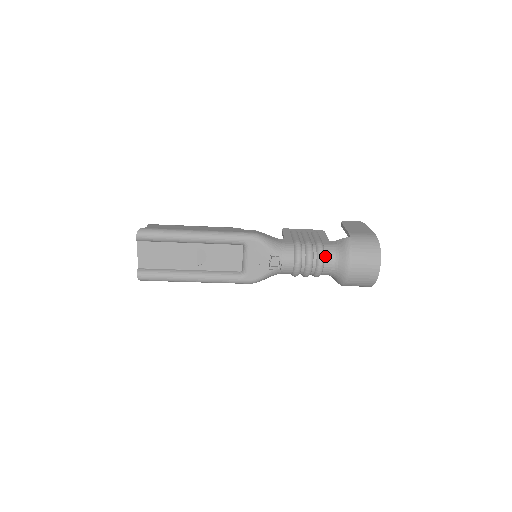
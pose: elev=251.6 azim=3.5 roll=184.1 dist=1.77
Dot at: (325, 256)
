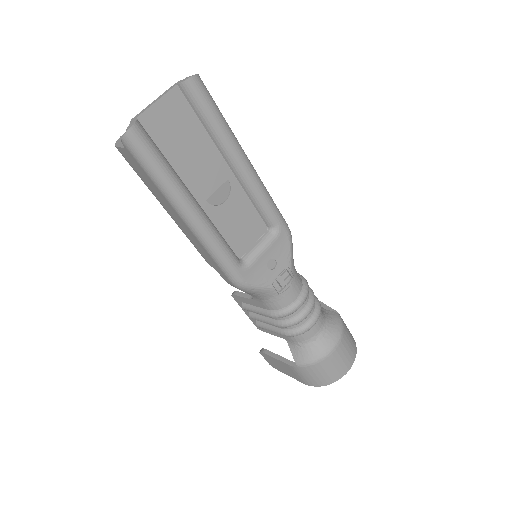
Dot at: (319, 316)
